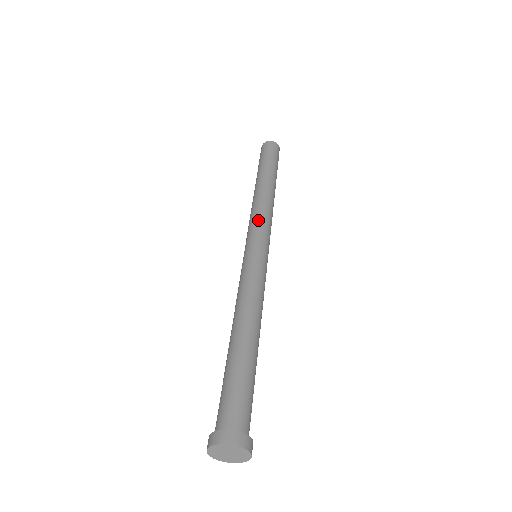
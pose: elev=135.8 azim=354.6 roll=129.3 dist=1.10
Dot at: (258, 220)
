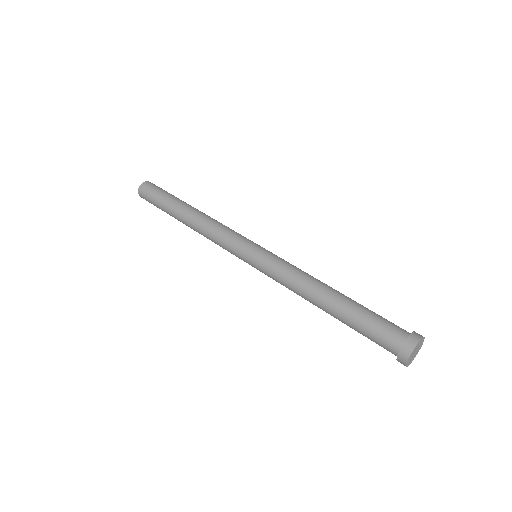
Dot at: (227, 234)
